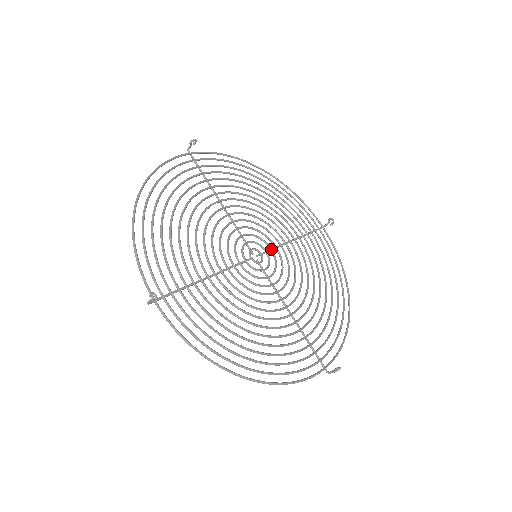
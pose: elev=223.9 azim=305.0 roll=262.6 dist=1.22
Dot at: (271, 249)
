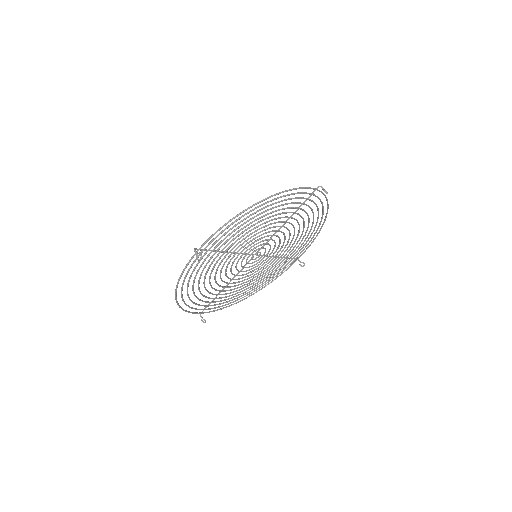
Dot at: occluded
